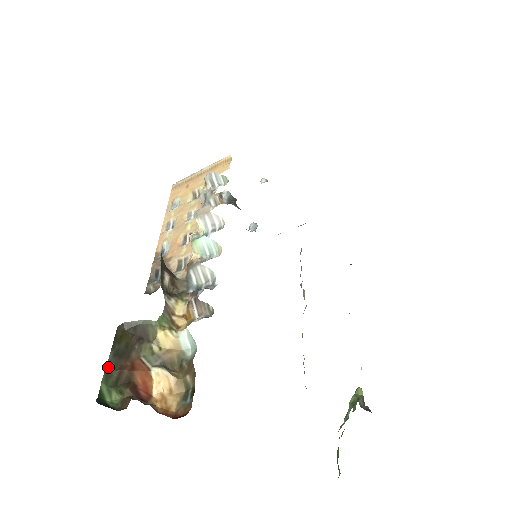
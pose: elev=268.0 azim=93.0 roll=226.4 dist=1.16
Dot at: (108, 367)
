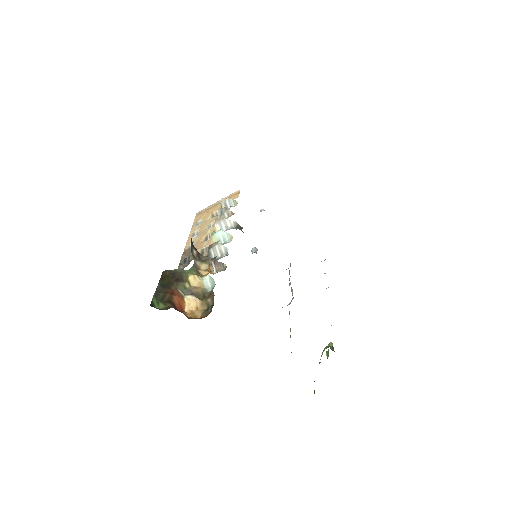
Dot at: (157, 291)
